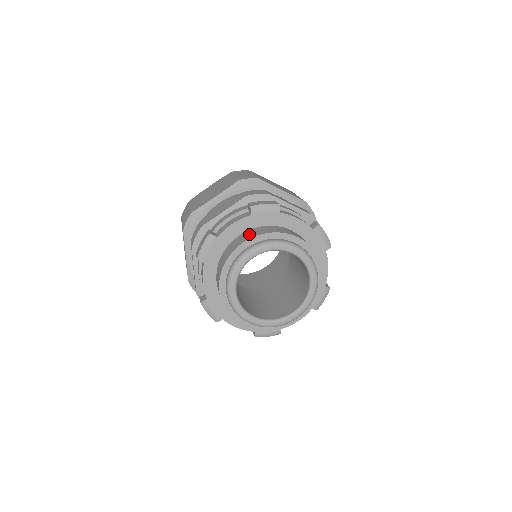
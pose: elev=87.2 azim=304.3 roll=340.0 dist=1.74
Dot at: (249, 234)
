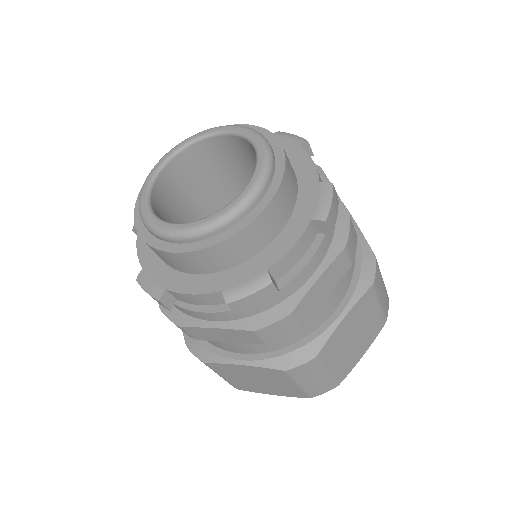
Dot at: occluded
